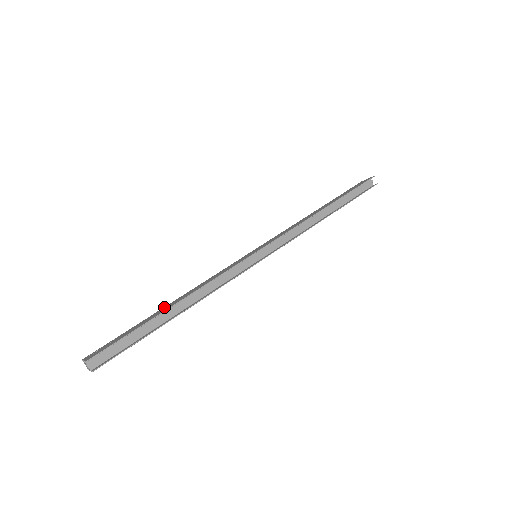
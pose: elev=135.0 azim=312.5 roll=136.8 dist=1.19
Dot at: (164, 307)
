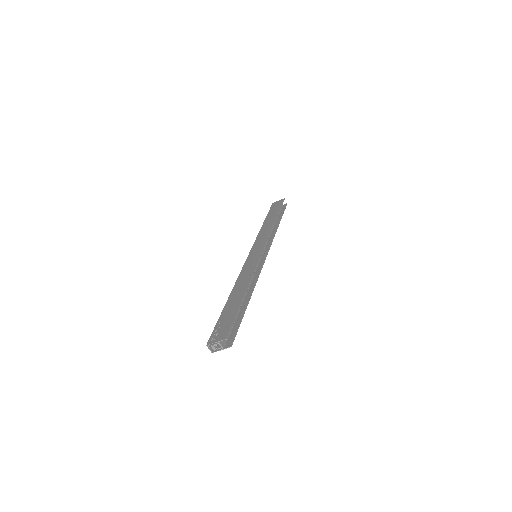
Dot at: (230, 298)
